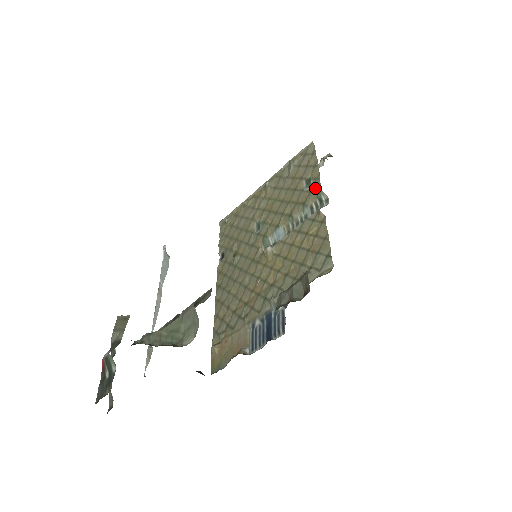
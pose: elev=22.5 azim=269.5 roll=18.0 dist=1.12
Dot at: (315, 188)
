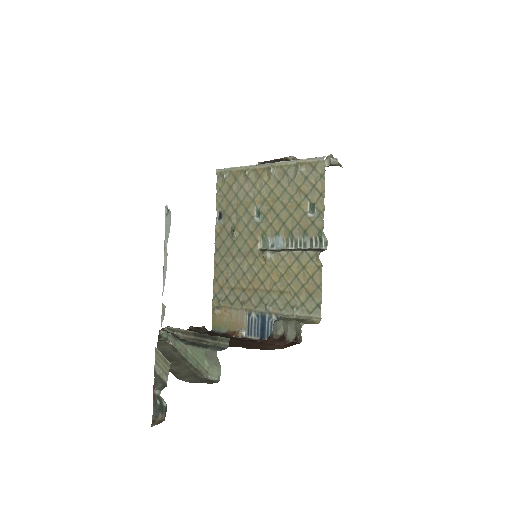
Dot at: (318, 223)
